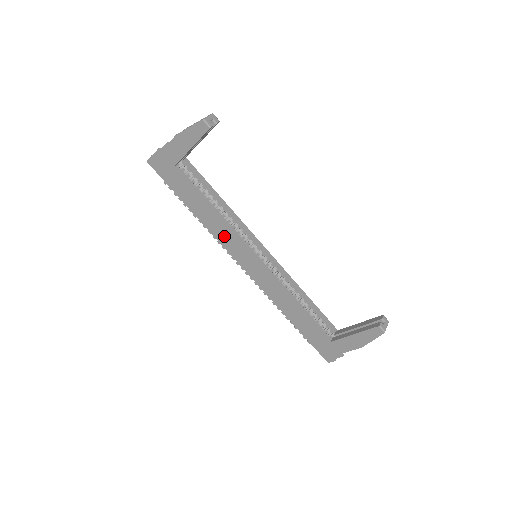
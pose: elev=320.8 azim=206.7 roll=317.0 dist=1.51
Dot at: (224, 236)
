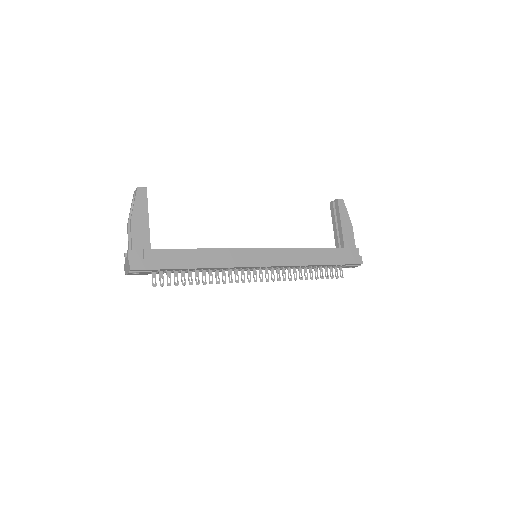
Dot at: (230, 257)
